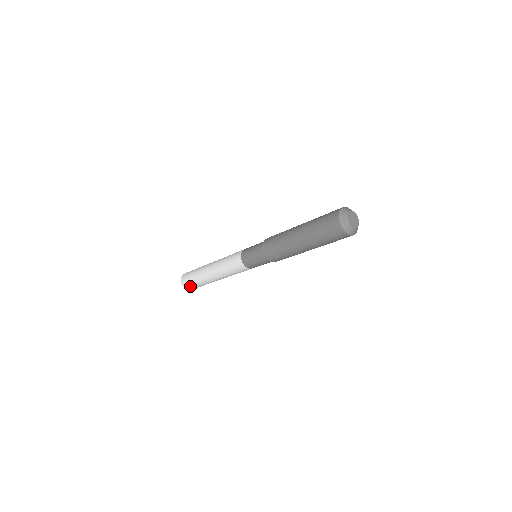
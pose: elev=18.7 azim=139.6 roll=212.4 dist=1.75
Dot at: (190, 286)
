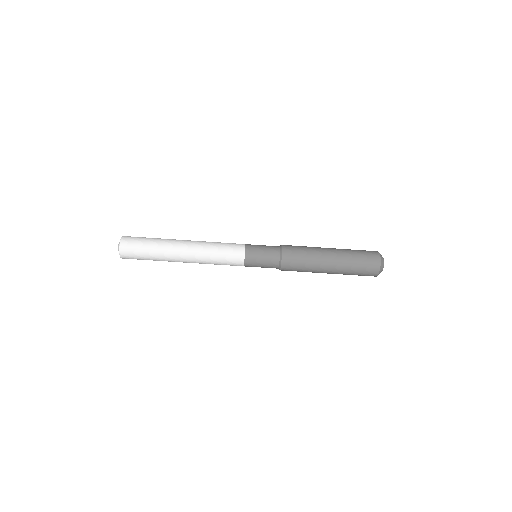
Dot at: (134, 242)
